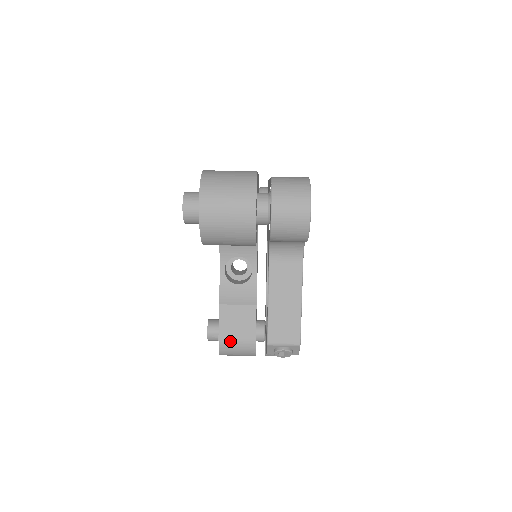
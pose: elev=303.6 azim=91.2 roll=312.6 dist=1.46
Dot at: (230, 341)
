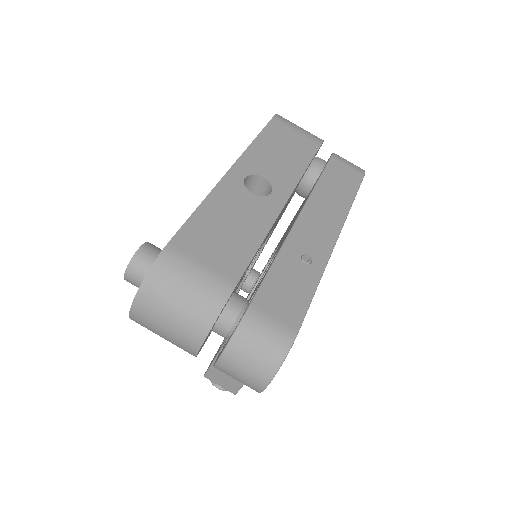
Dot at: occluded
